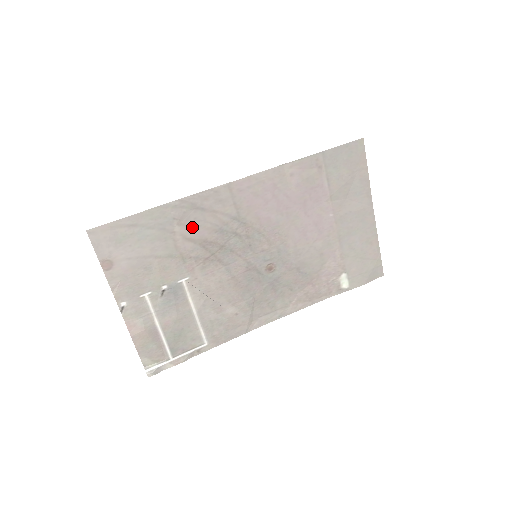
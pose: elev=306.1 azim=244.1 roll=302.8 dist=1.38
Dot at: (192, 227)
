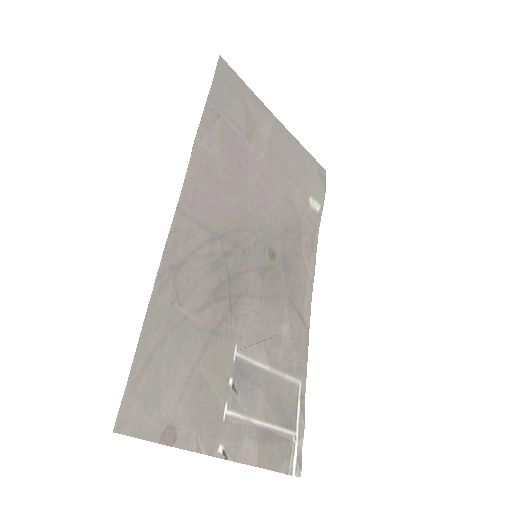
Dot at: (192, 292)
